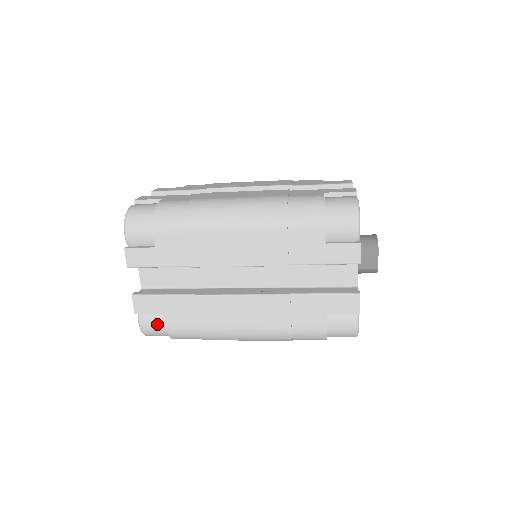
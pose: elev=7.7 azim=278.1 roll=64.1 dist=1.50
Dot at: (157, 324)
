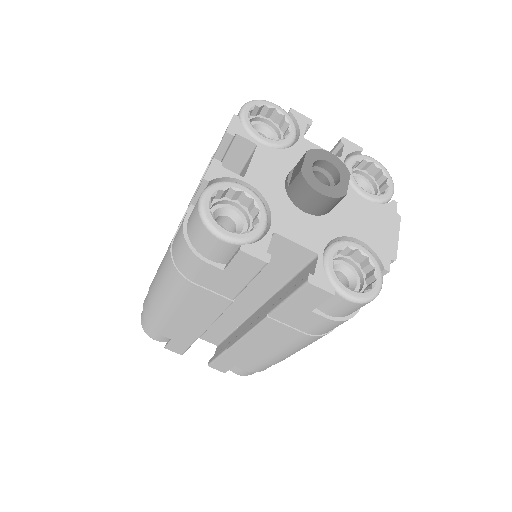
Dot at: occluded
